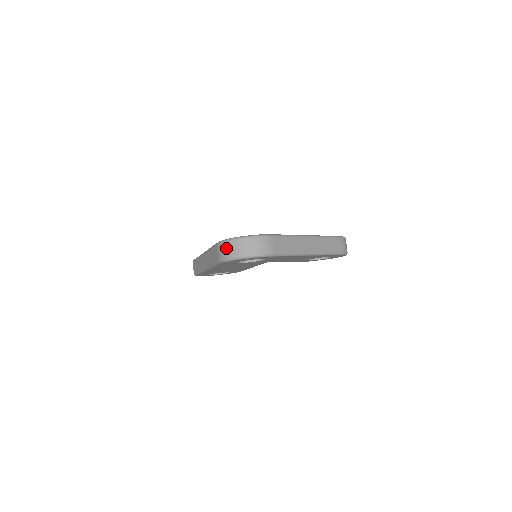
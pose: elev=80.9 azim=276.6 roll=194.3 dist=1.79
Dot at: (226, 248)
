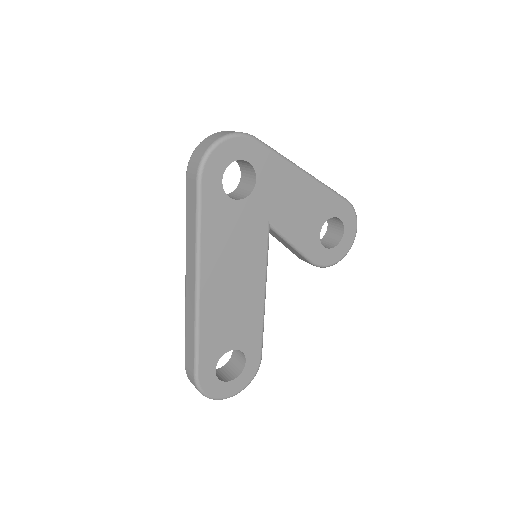
Dot at: (196, 153)
